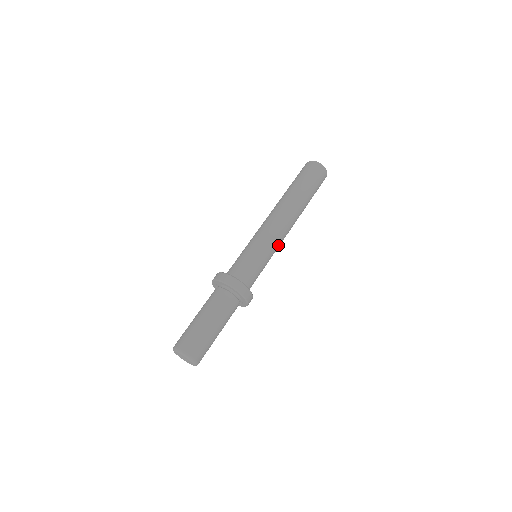
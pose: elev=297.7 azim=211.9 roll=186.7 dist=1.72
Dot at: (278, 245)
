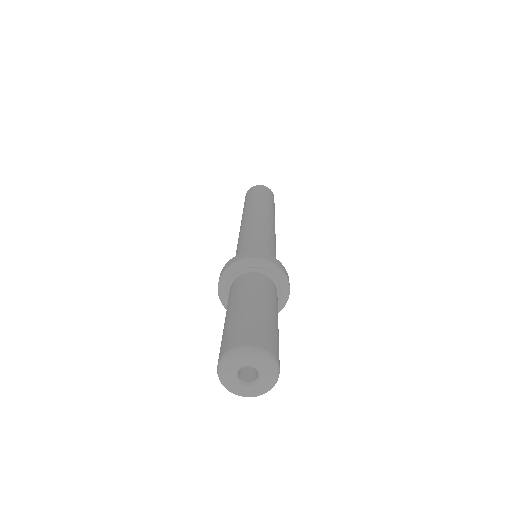
Dot at: occluded
